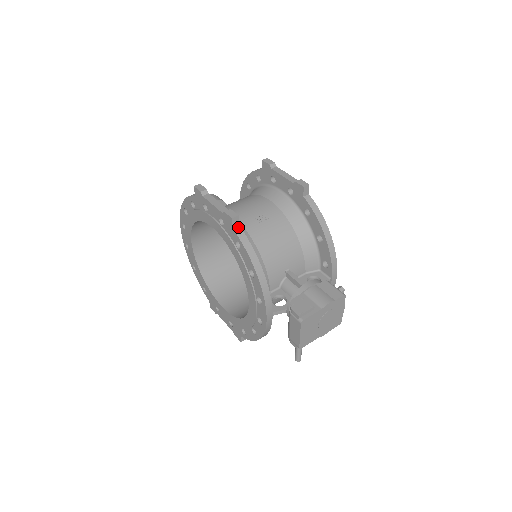
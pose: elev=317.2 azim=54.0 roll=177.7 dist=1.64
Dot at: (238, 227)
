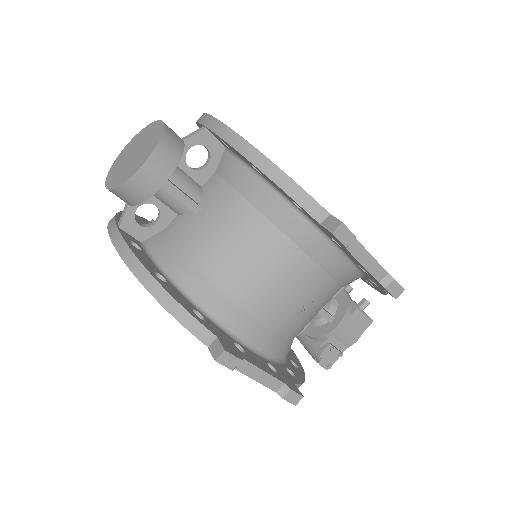
Dot at: occluded
